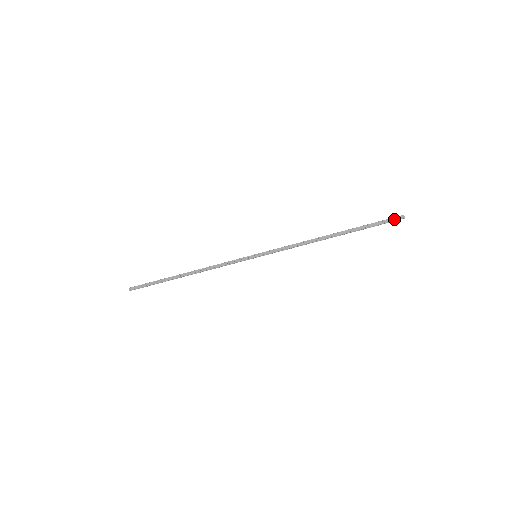
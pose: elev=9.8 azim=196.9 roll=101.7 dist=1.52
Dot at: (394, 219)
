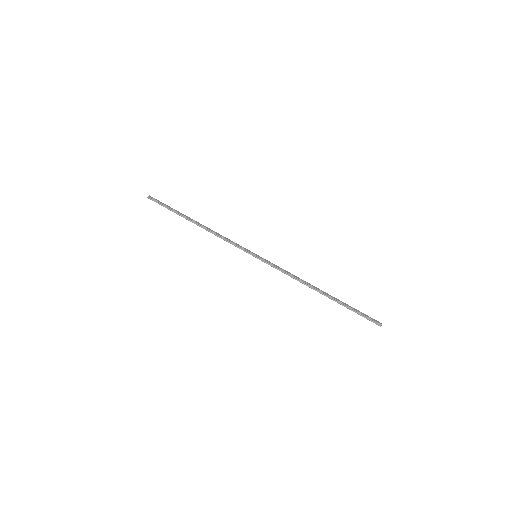
Dot at: (373, 319)
